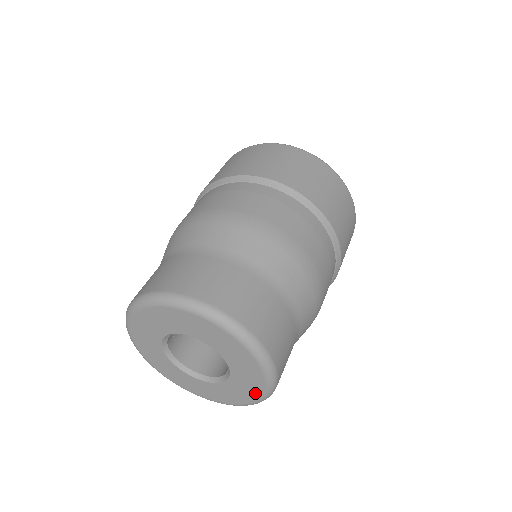
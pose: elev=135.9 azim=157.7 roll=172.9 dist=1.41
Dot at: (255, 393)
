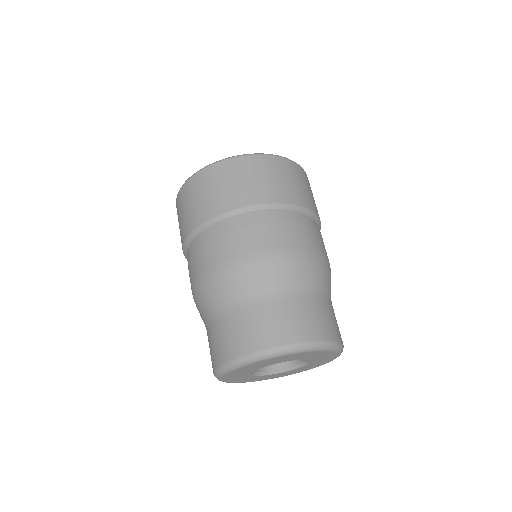
Dot at: (328, 353)
